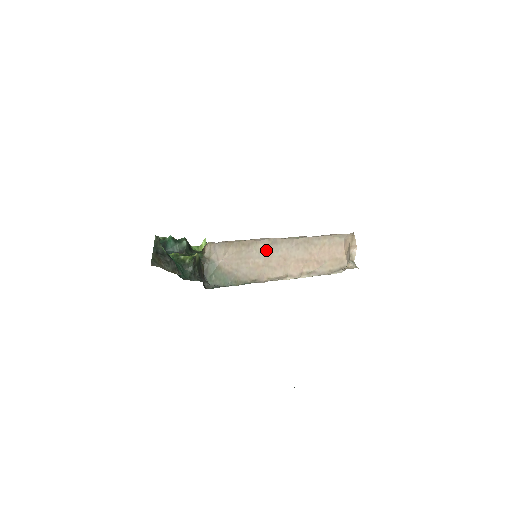
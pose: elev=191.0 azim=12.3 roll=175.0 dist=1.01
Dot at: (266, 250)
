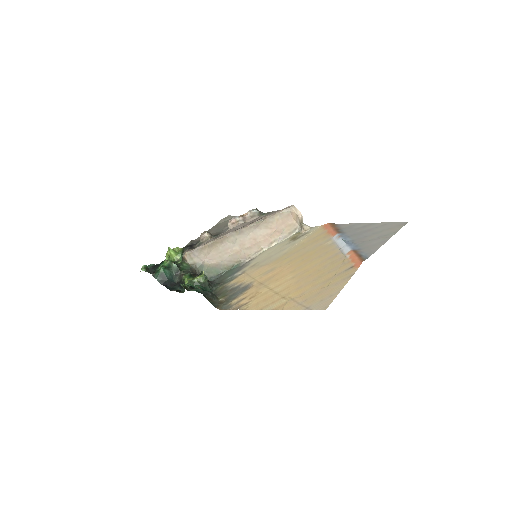
Dot at: (237, 239)
